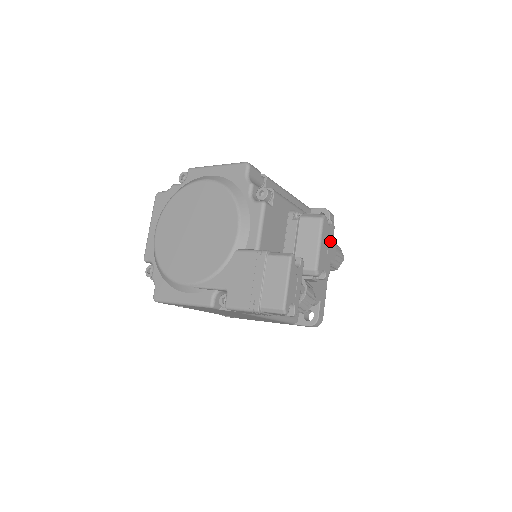
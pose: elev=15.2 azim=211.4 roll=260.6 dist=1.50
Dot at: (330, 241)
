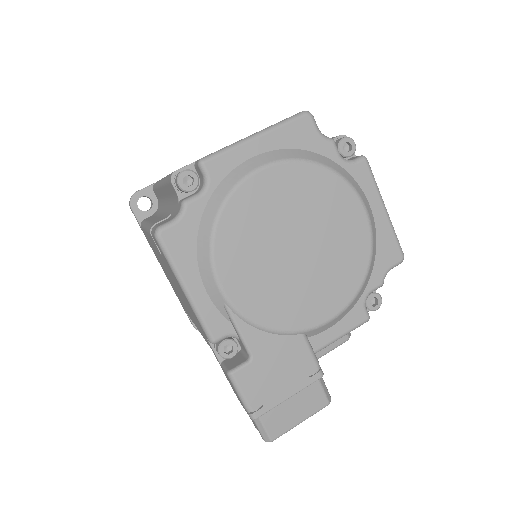
Dot at: occluded
